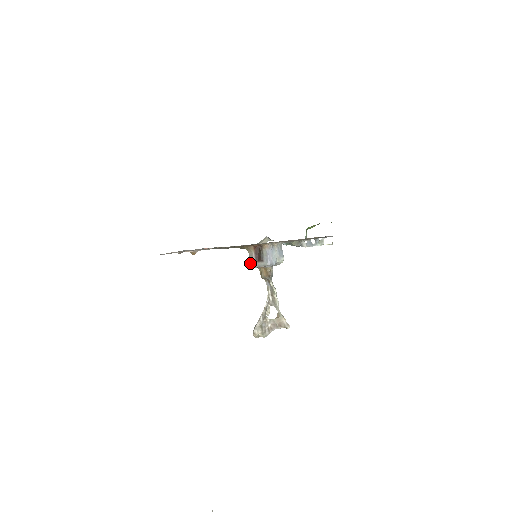
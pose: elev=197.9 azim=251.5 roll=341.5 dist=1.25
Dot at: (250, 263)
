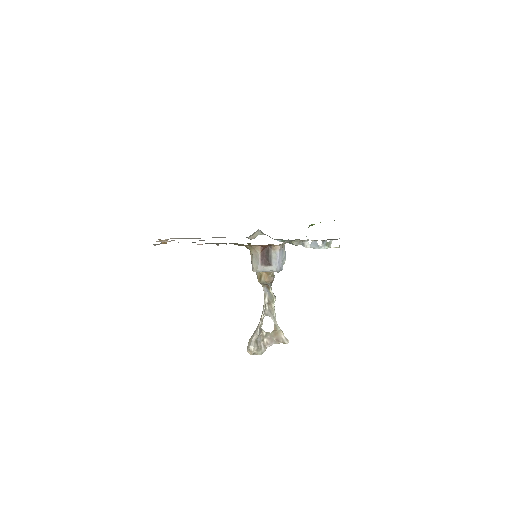
Dot at: (253, 266)
